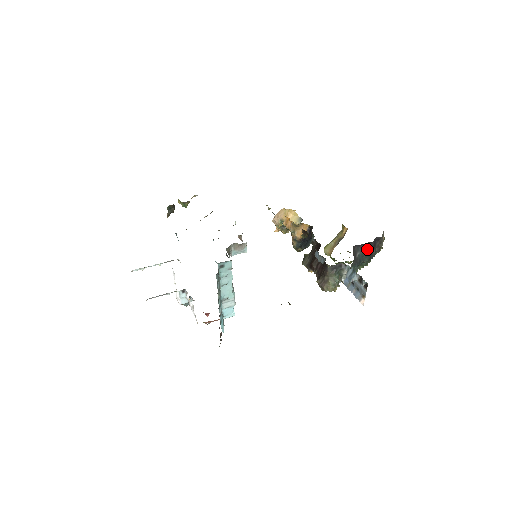
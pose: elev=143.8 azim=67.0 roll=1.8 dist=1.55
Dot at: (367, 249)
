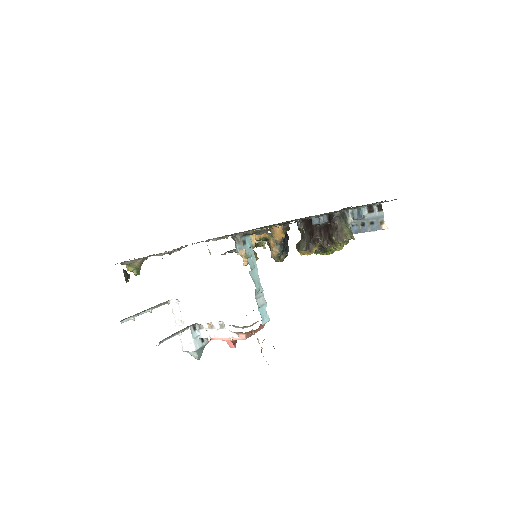
Dot at: occluded
